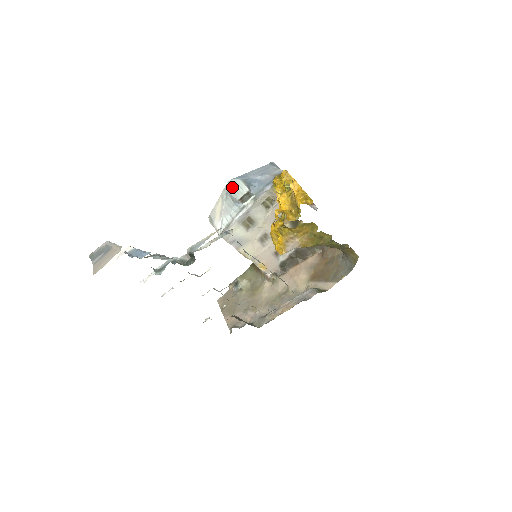
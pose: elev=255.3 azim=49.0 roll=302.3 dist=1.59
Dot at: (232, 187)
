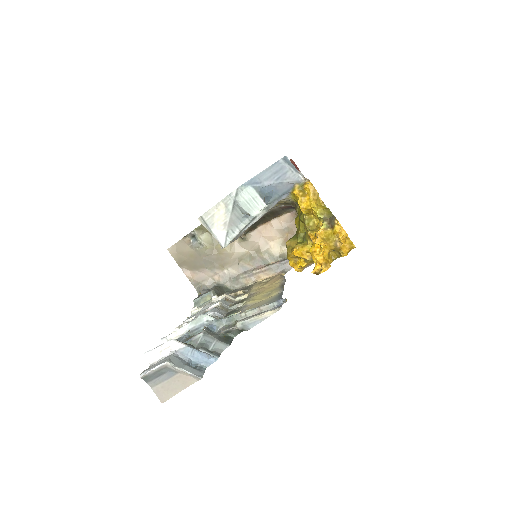
Dot at: (242, 197)
